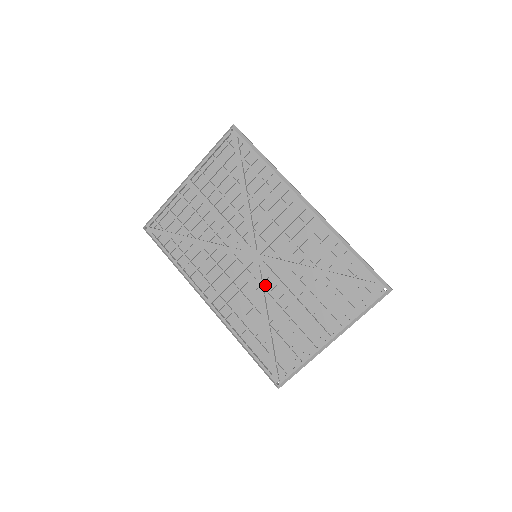
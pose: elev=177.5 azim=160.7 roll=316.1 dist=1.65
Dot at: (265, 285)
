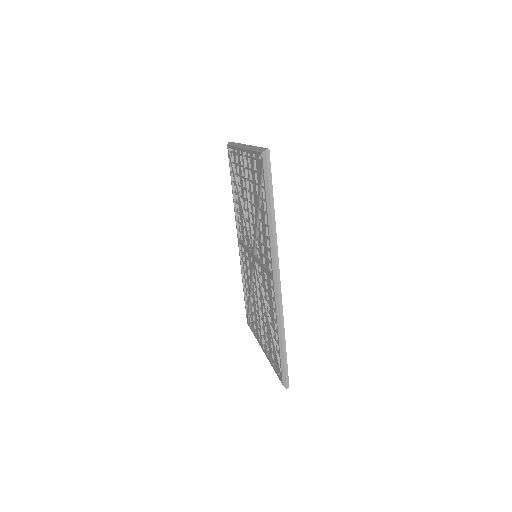
Dot at: occluded
